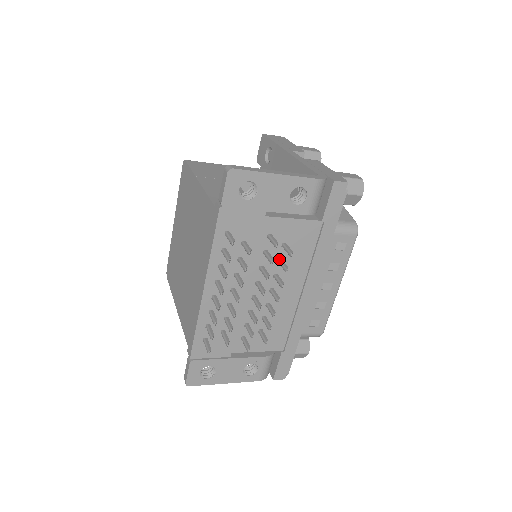
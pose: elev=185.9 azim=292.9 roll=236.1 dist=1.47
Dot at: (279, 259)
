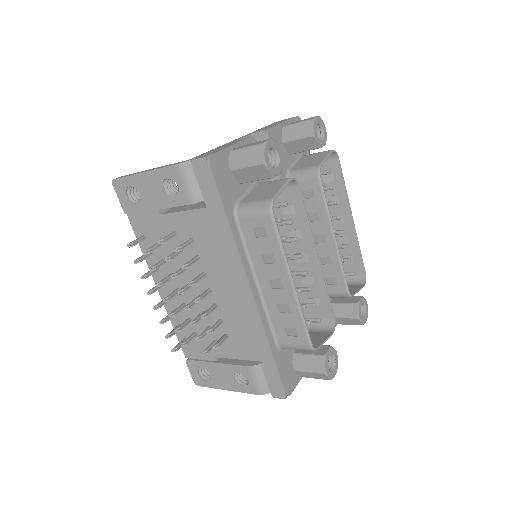
Dot at: (195, 256)
